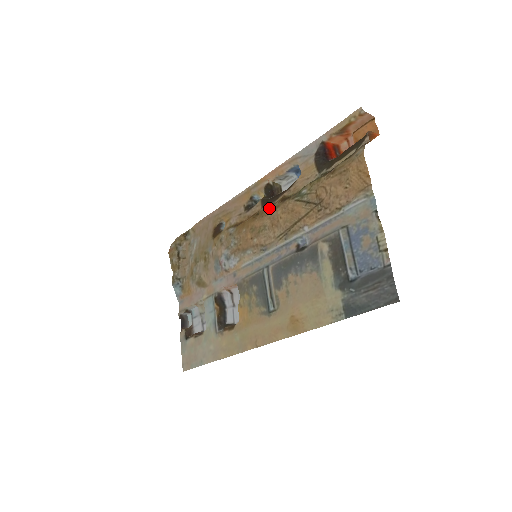
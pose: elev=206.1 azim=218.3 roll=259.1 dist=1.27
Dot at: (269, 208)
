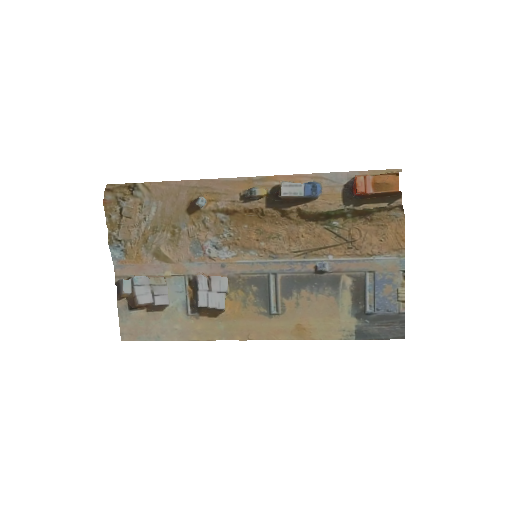
Dot at: (285, 218)
